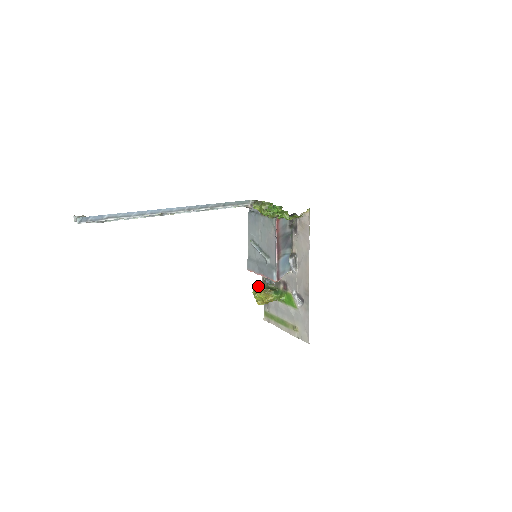
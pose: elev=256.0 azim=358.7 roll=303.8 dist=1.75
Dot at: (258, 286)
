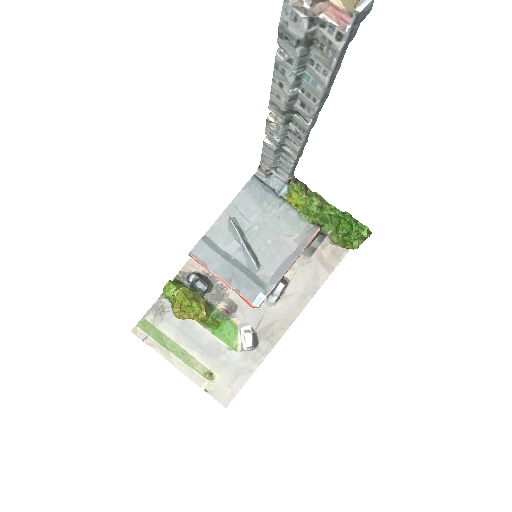
Dot at: occluded
